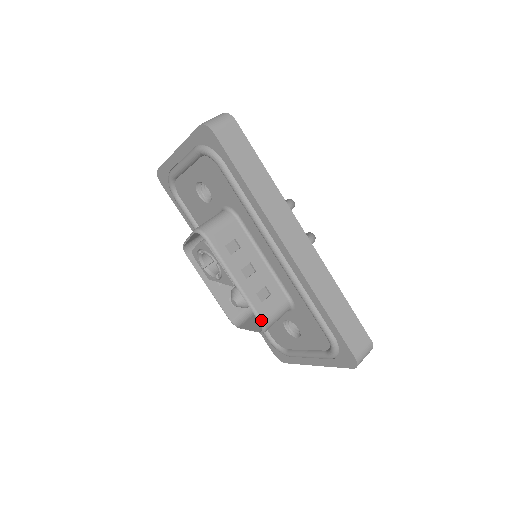
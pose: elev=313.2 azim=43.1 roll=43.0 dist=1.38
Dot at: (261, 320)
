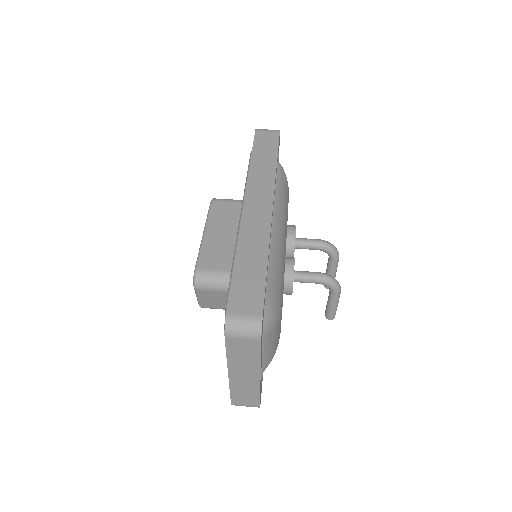
Dot at: (196, 267)
